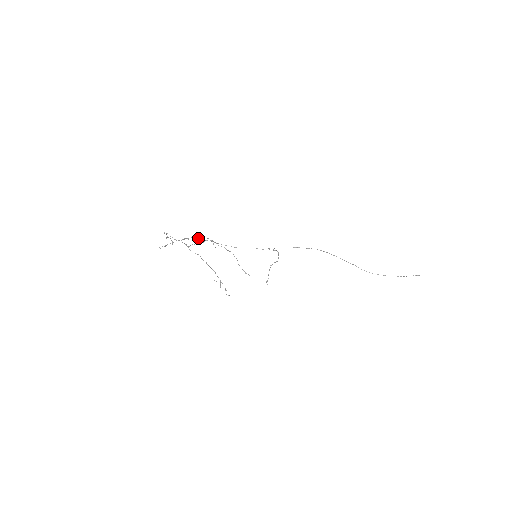
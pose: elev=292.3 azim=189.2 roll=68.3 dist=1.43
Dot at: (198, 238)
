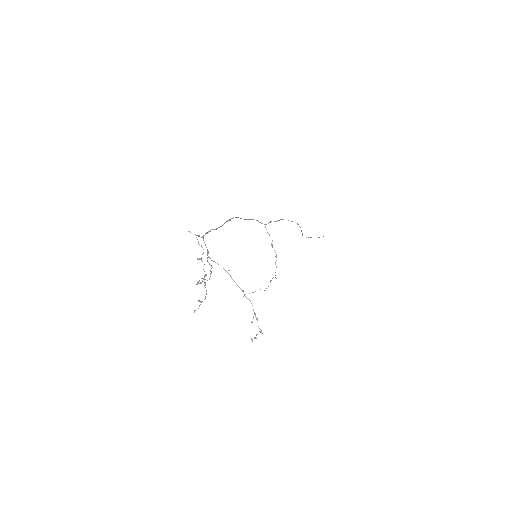
Dot at: occluded
